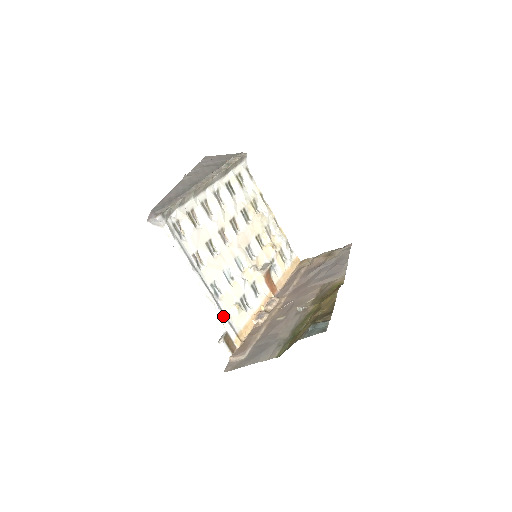
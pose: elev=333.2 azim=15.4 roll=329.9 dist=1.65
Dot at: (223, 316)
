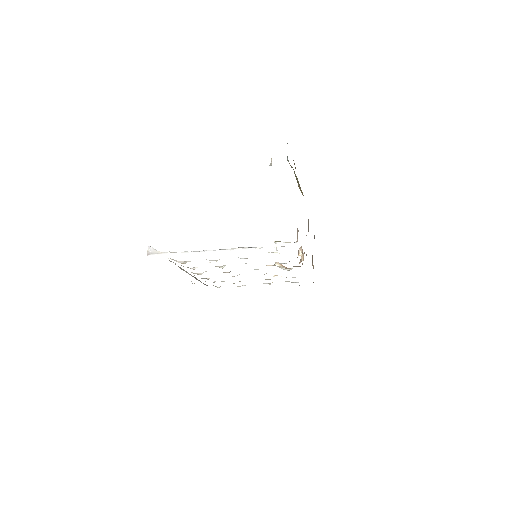
Dot at: (263, 247)
